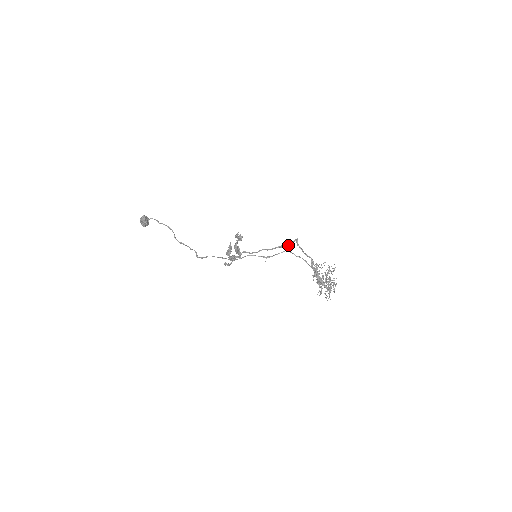
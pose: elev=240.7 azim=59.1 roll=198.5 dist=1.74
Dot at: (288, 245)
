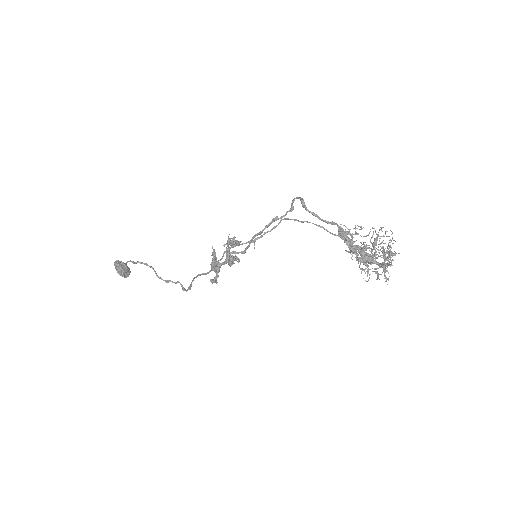
Dot at: occluded
